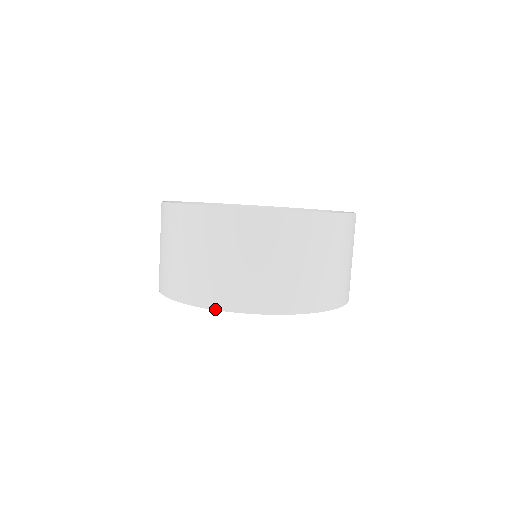
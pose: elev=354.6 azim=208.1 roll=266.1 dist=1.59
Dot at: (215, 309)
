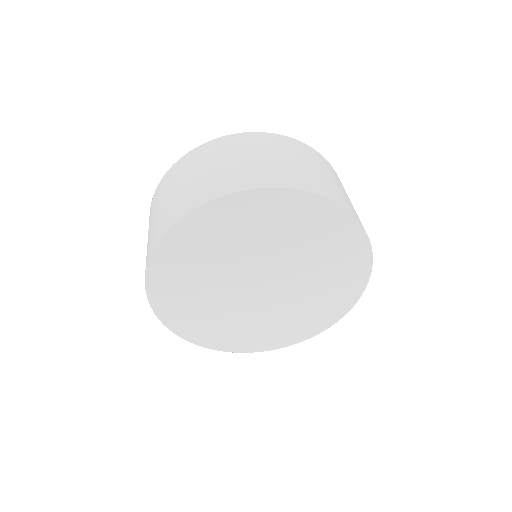
Dot at: (175, 222)
